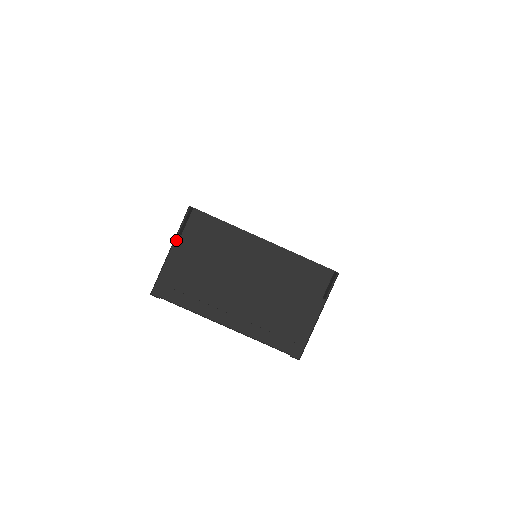
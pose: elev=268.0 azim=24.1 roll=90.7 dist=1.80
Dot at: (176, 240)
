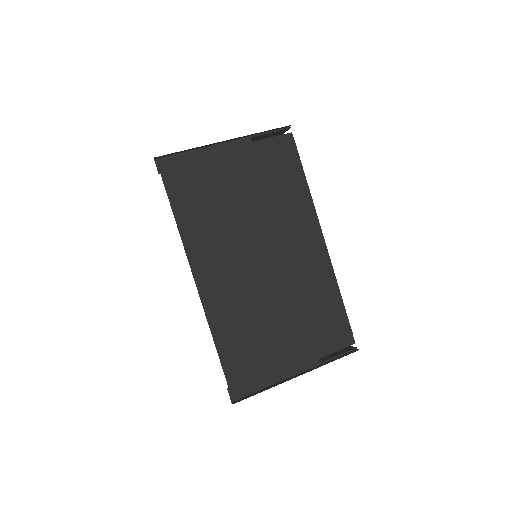
Dot at: (242, 140)
